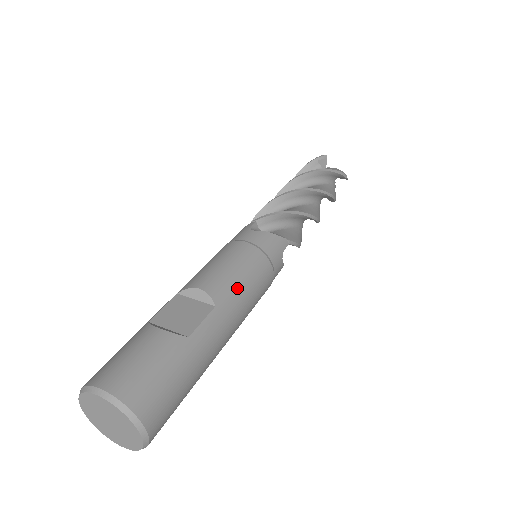
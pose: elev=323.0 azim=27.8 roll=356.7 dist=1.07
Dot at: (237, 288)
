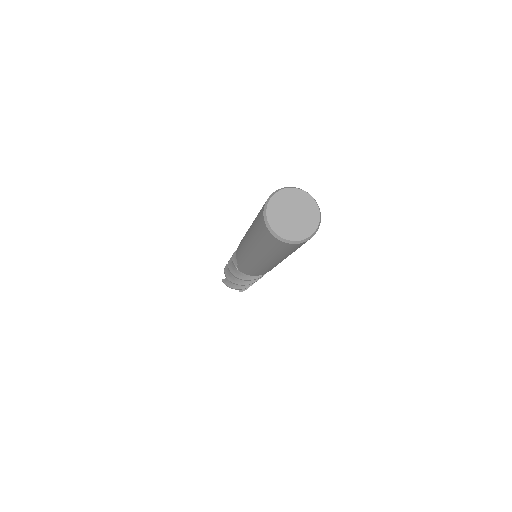
Dot at: occluded
